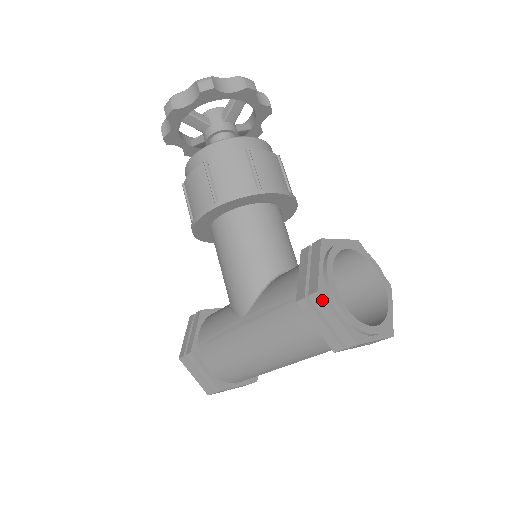
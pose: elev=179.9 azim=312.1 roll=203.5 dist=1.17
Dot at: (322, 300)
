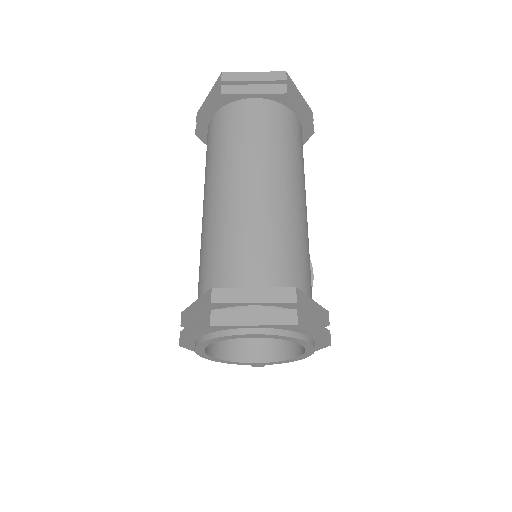
Dot at: (200, 109)
